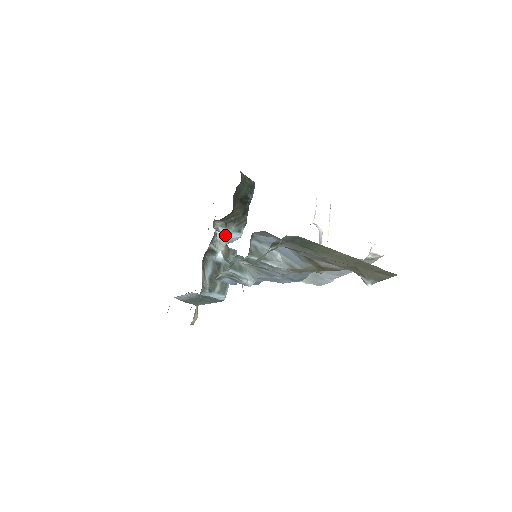
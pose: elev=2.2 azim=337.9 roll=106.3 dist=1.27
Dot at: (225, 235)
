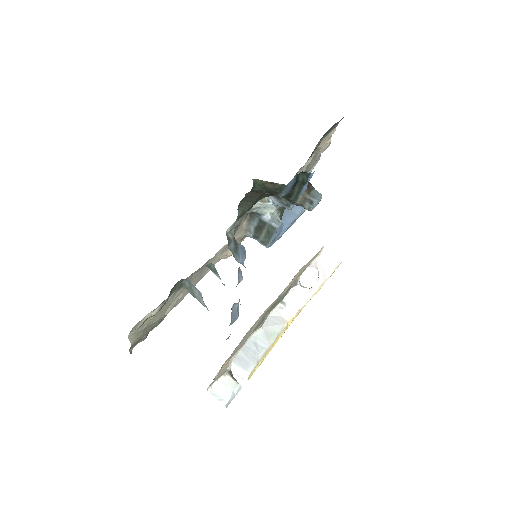
Dot at: (274, 202)
